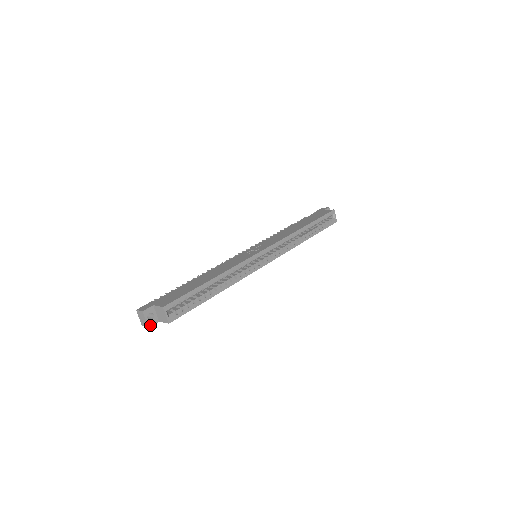
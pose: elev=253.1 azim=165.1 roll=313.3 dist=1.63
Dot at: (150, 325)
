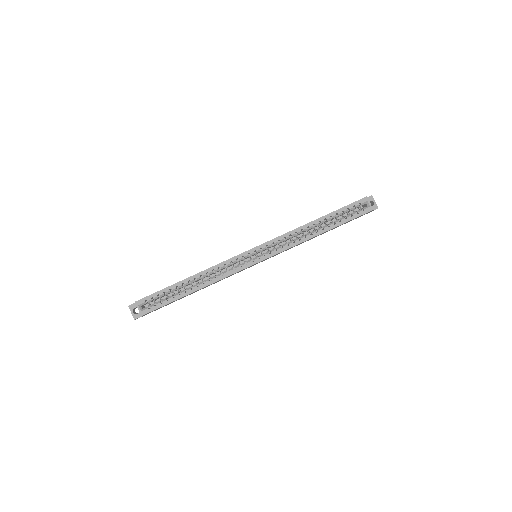
Dot at: (136, 318)
